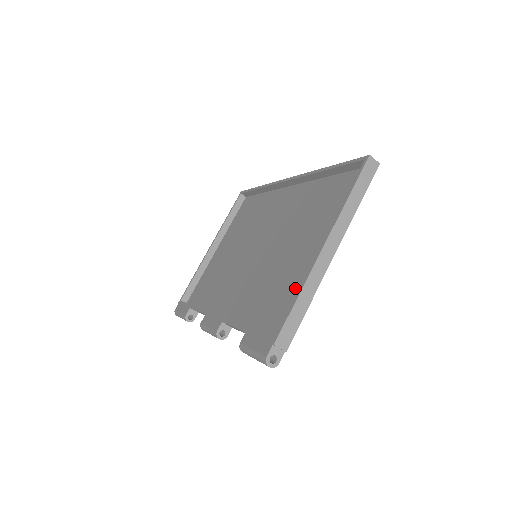
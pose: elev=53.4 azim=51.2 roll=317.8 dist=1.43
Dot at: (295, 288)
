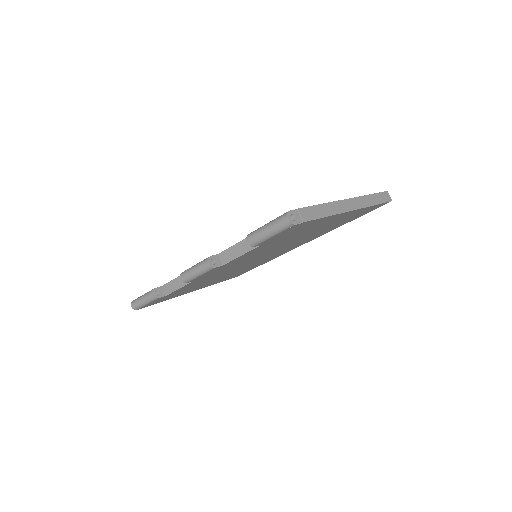
Dot at: occluded
